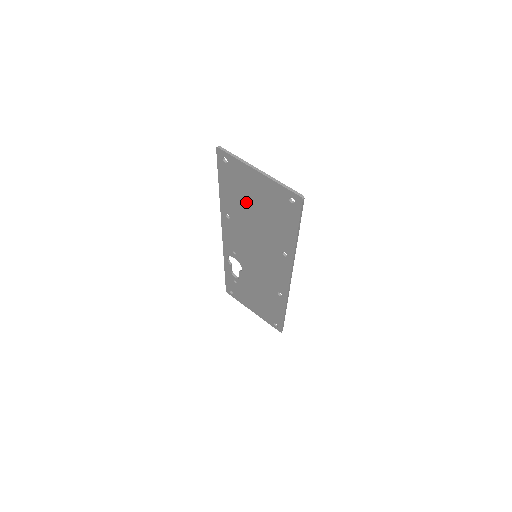
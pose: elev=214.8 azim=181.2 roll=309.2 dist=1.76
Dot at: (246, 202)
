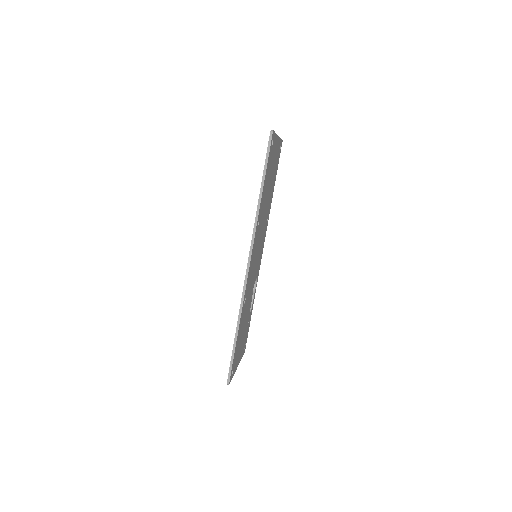
Dot at: occluded
